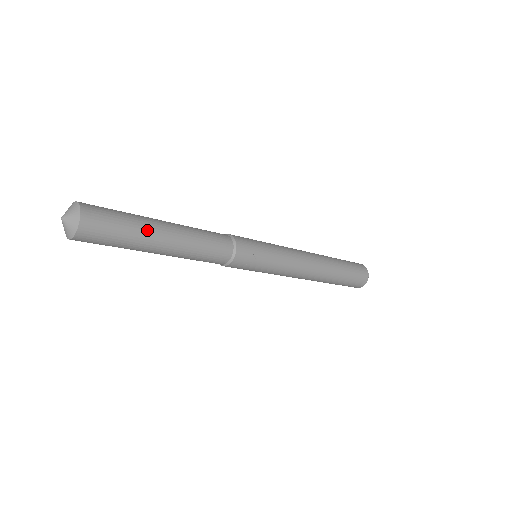
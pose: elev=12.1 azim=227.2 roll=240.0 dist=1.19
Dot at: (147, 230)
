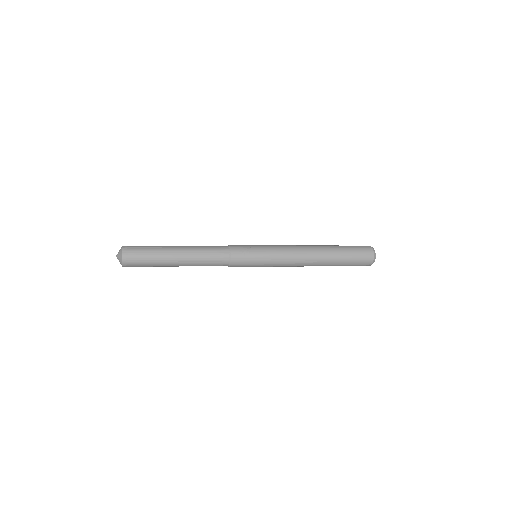
Dot at: (163, 248)
